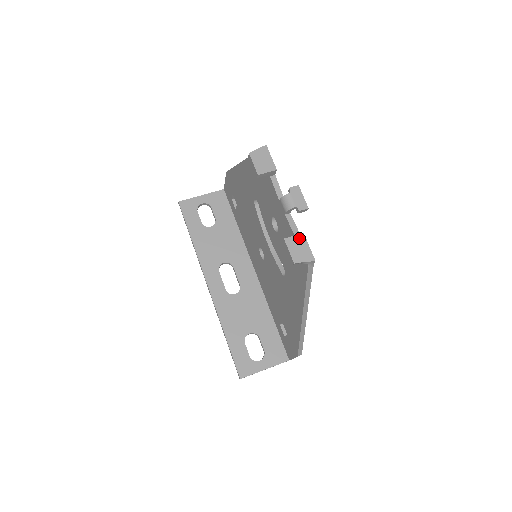
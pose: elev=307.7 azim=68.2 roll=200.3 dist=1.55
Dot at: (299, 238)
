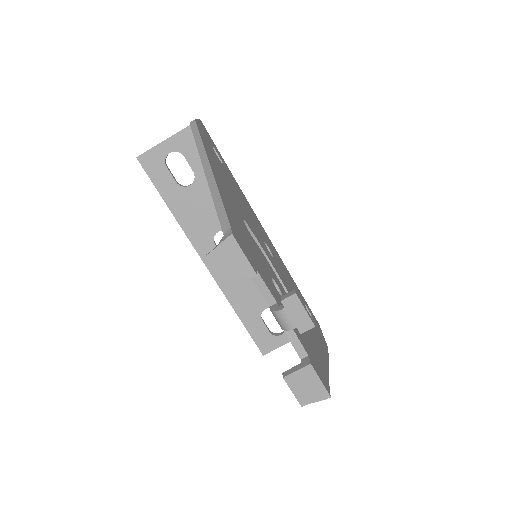
Dot at: (305, 373)
